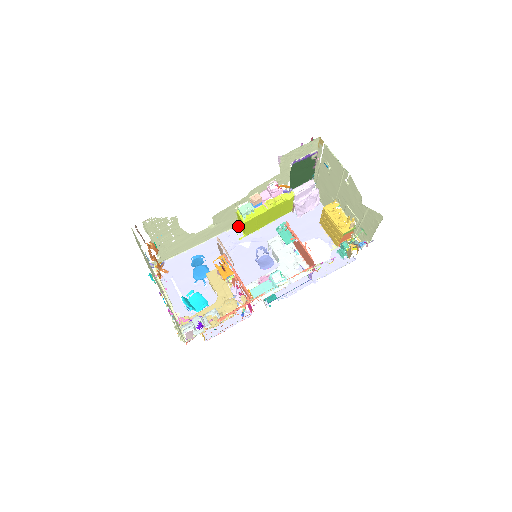
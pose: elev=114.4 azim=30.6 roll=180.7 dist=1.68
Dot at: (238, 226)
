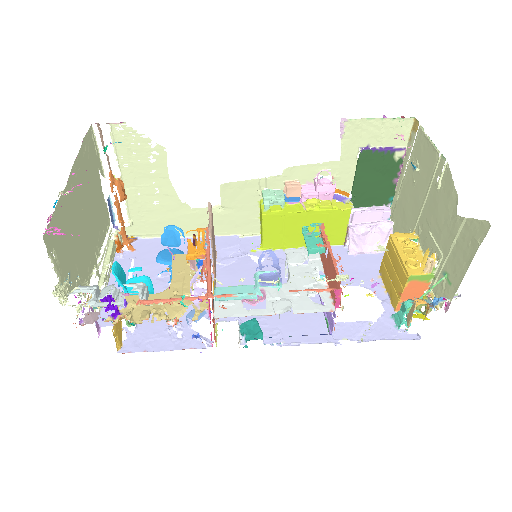
Dot at: (259, 236)
